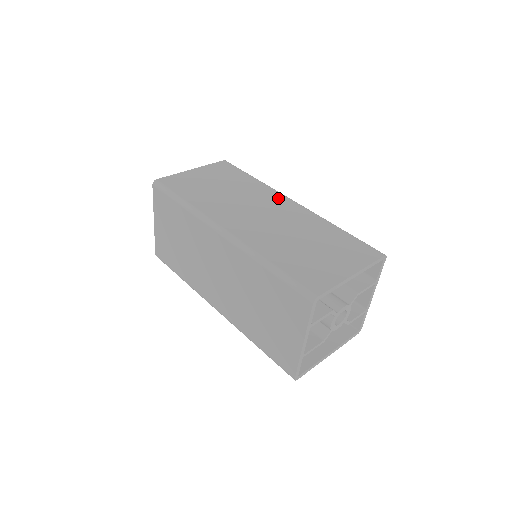
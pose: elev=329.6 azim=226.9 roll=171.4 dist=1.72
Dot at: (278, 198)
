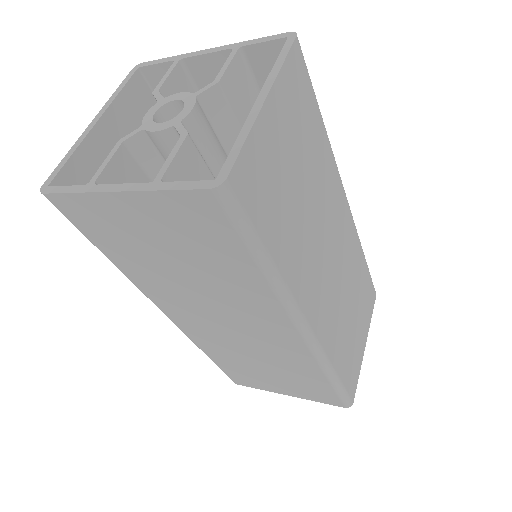
Dot at: (341, 199)
